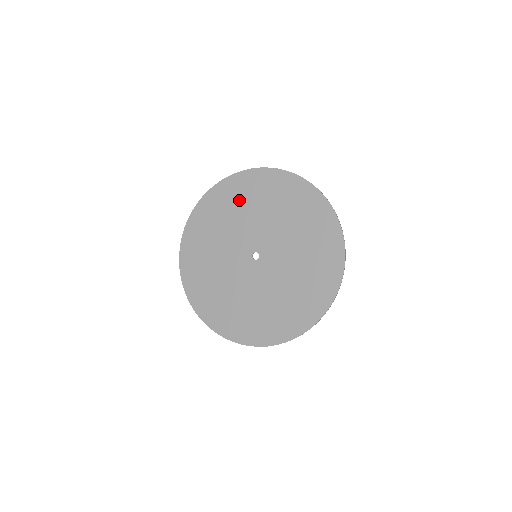
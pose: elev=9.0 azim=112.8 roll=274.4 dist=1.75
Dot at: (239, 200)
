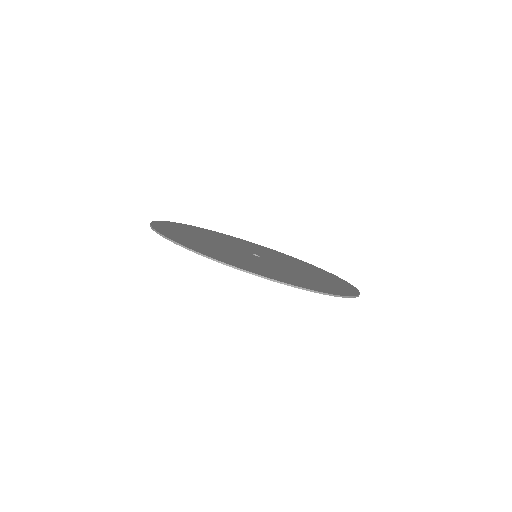
Dot at: (214, 235)
